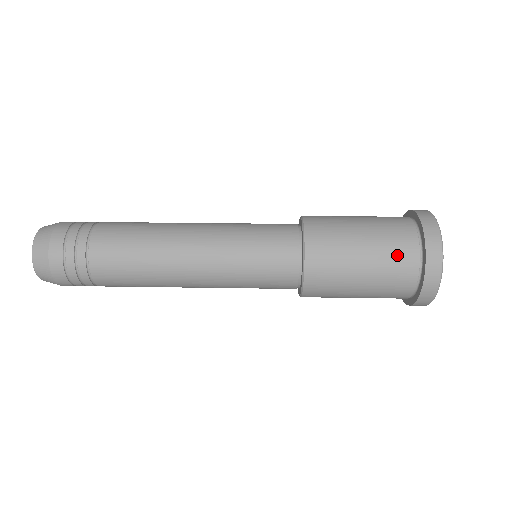
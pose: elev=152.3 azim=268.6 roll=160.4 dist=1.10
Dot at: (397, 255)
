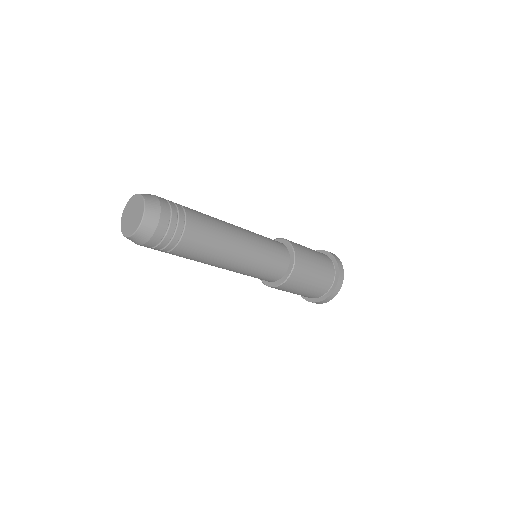
Dot at: (321, 253)
